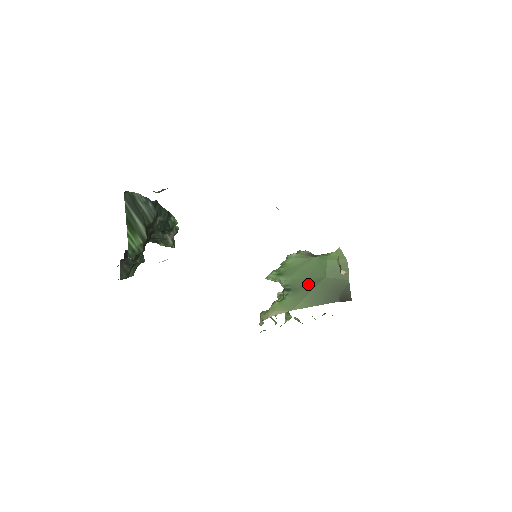
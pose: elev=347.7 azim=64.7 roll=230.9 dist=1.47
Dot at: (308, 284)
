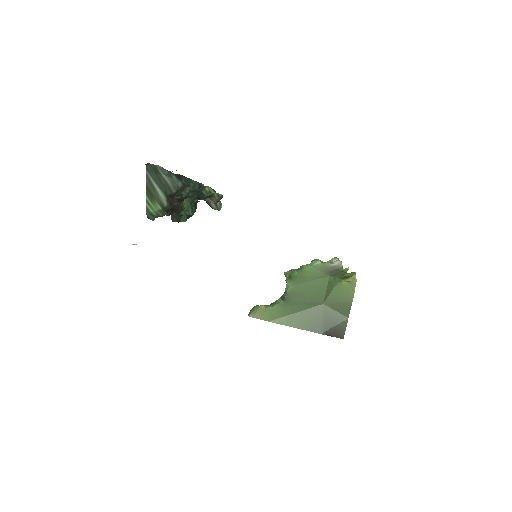
Dot at: (302, 302)
